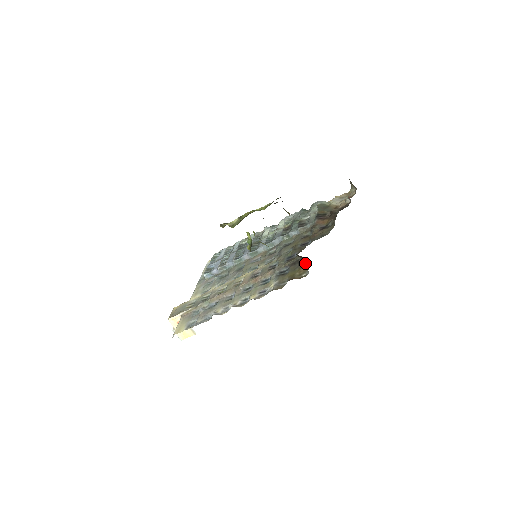
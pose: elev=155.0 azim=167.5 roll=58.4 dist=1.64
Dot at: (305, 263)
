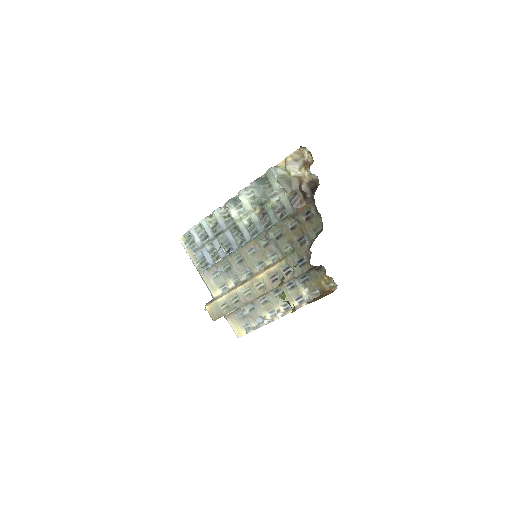
Dot at: (322, 270)
